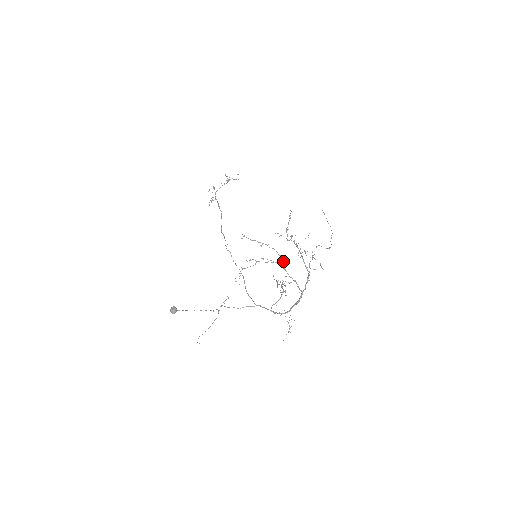
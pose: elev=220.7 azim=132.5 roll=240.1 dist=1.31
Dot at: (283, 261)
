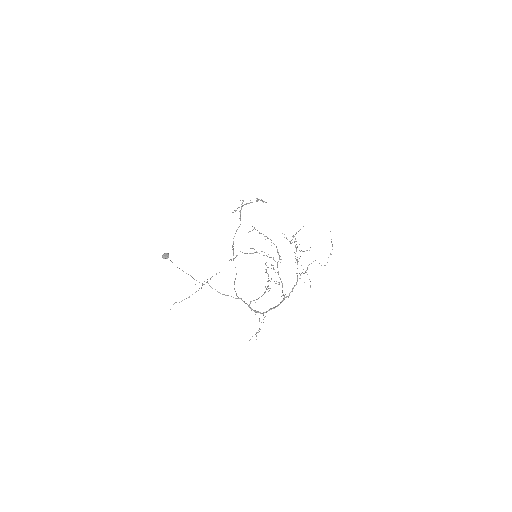
Dot at: (279, 258)
